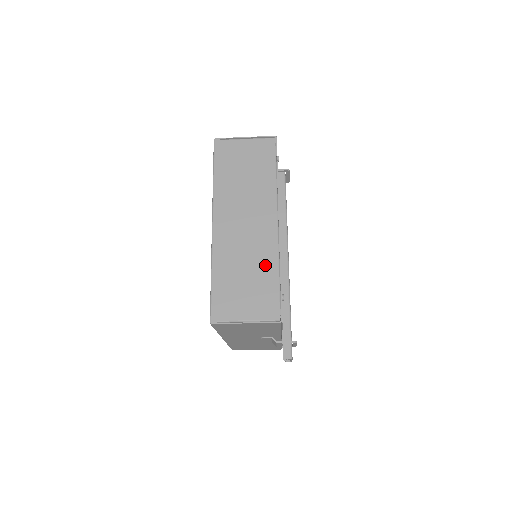
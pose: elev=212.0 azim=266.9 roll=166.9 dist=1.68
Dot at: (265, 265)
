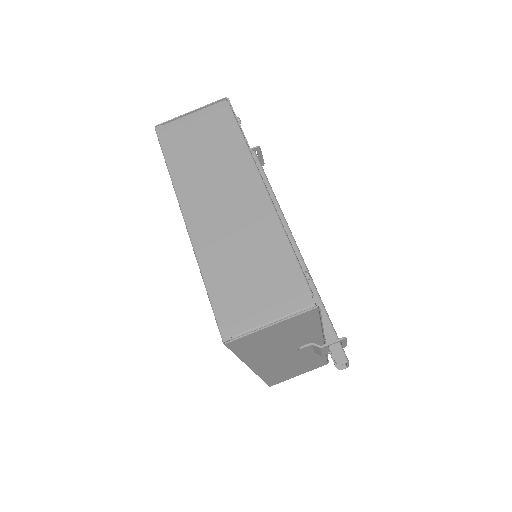
Dot at: (269, 244)
